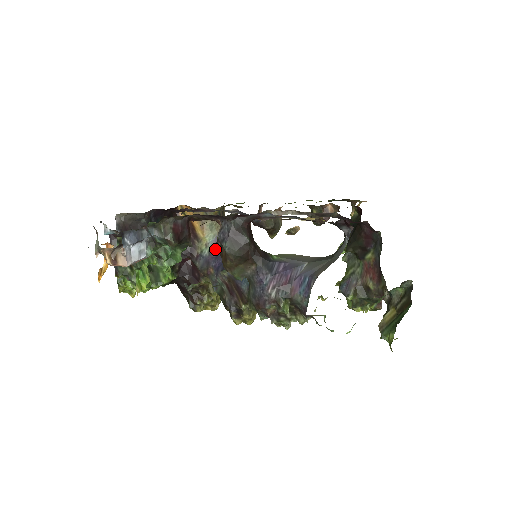
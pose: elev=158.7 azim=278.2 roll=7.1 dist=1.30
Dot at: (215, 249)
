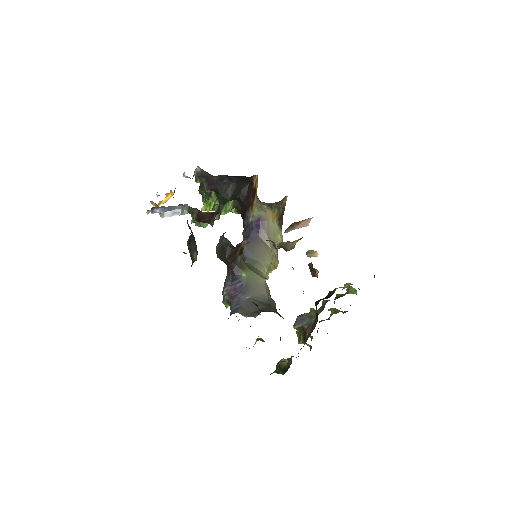
Dot at: (255, 223)
